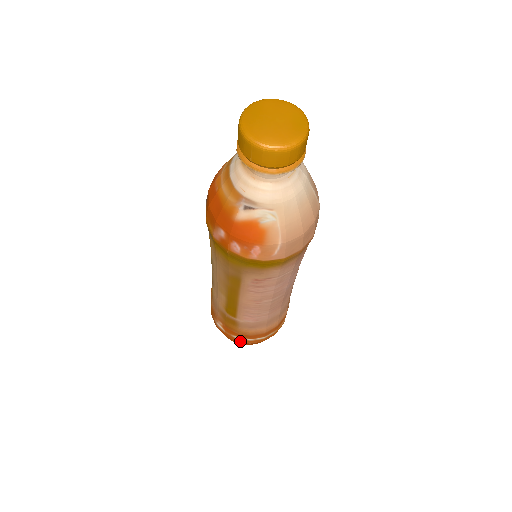
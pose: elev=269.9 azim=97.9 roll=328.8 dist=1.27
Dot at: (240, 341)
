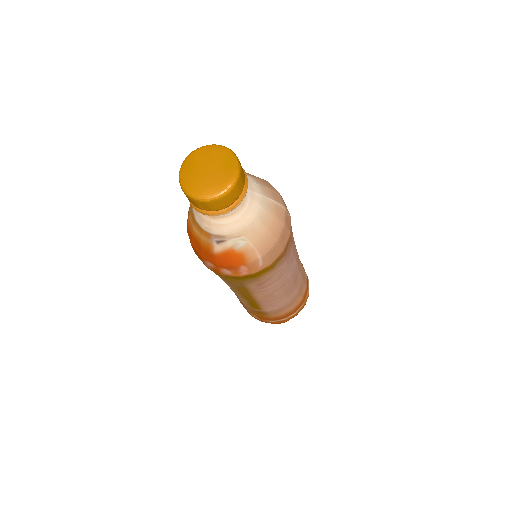
Dot at: (276, 323)
